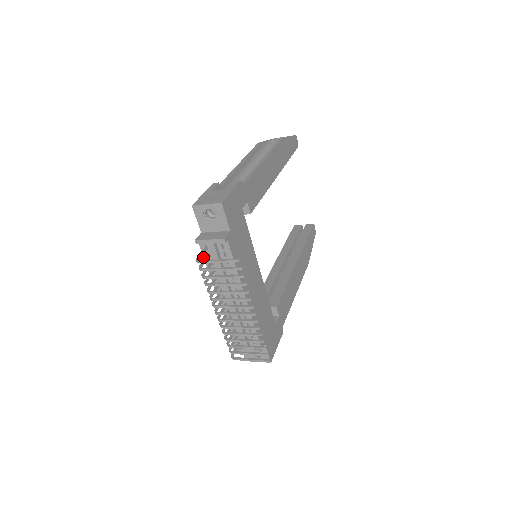
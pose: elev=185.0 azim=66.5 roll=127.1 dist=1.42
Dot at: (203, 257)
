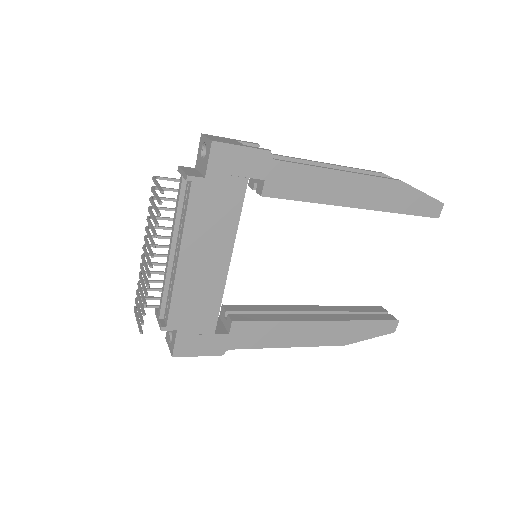
Dot at: occluded
